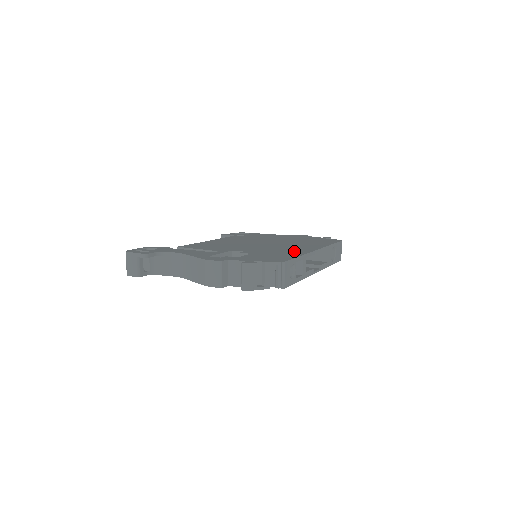
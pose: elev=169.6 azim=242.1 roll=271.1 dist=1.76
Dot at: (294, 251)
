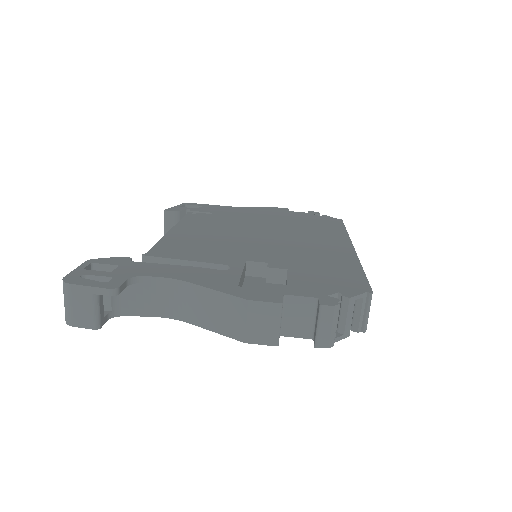
Dot at: (334, 255)
